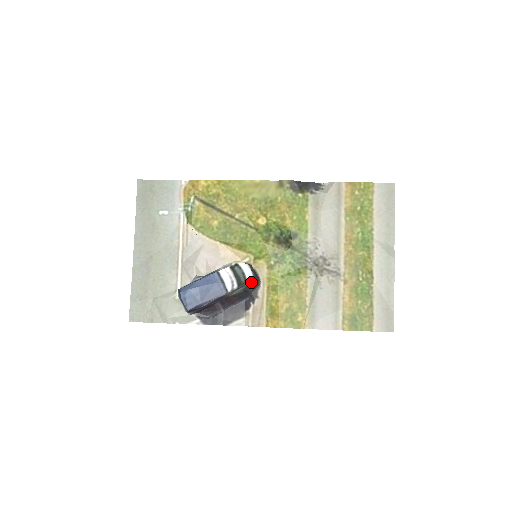
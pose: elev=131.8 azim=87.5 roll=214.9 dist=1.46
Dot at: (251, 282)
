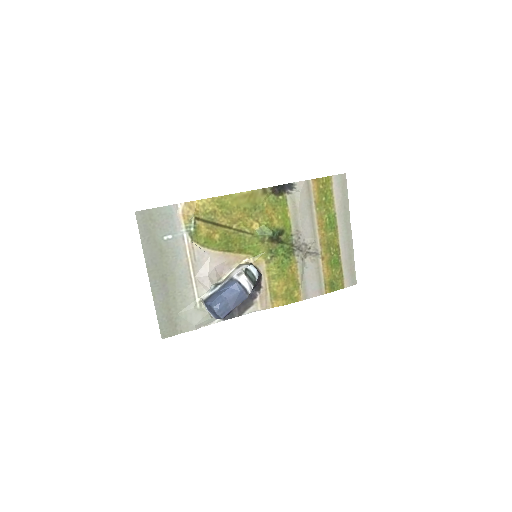
Dot at: (257, 278)
